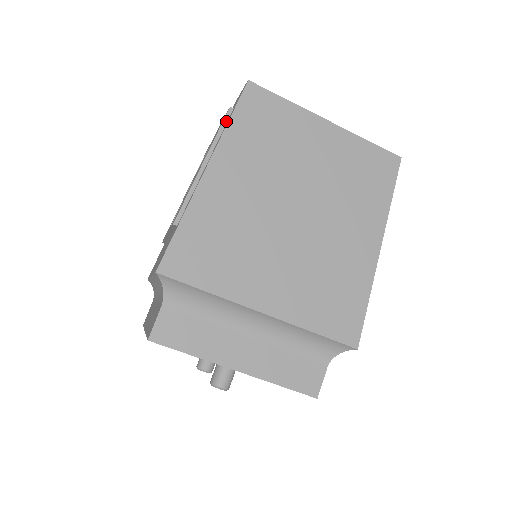
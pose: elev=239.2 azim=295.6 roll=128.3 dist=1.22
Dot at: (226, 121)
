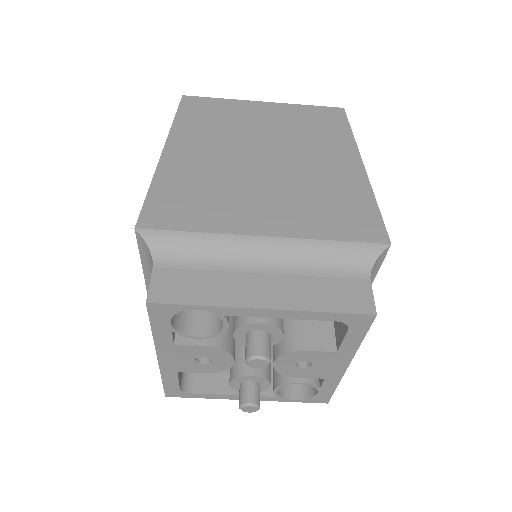
Dot at: occluded
